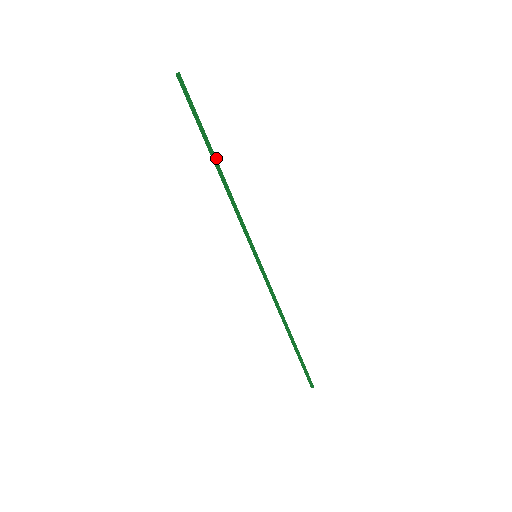
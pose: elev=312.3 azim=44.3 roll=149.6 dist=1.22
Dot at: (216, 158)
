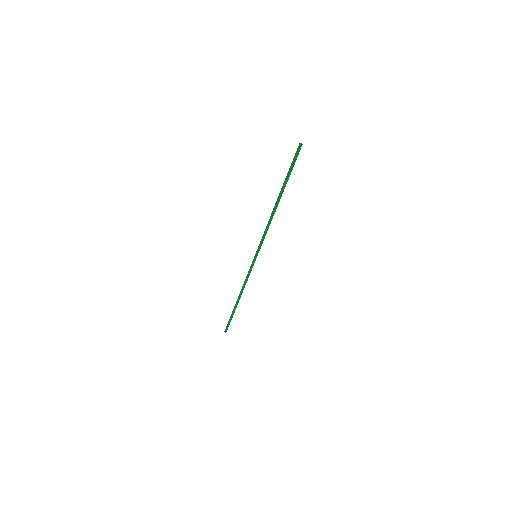
Dot at: occluded
